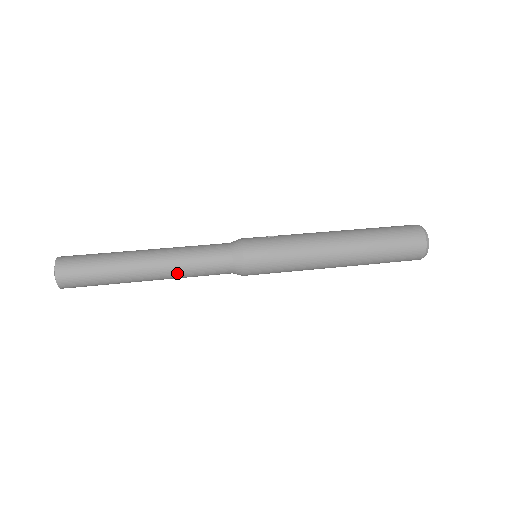
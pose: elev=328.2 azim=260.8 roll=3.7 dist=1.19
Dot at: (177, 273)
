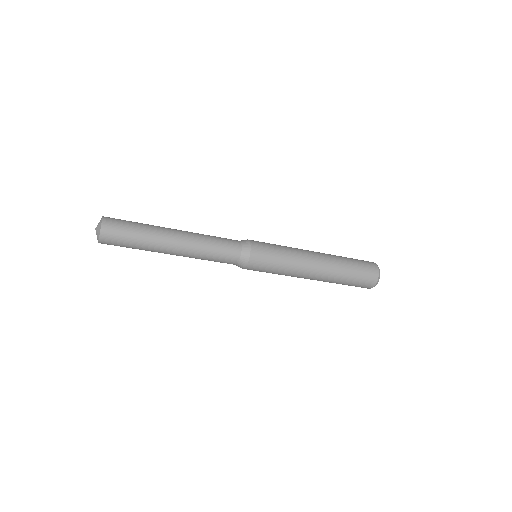
Dot at: (198, 234)
